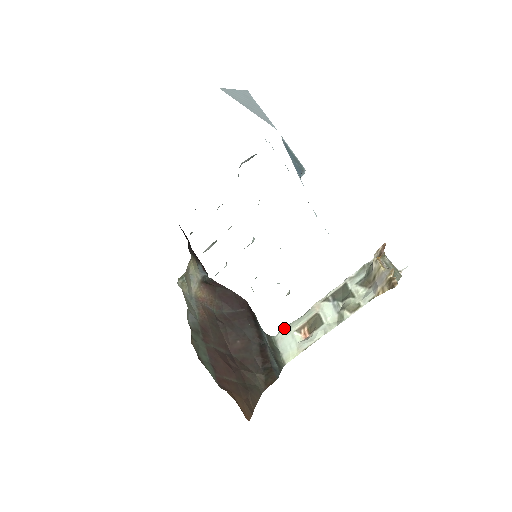
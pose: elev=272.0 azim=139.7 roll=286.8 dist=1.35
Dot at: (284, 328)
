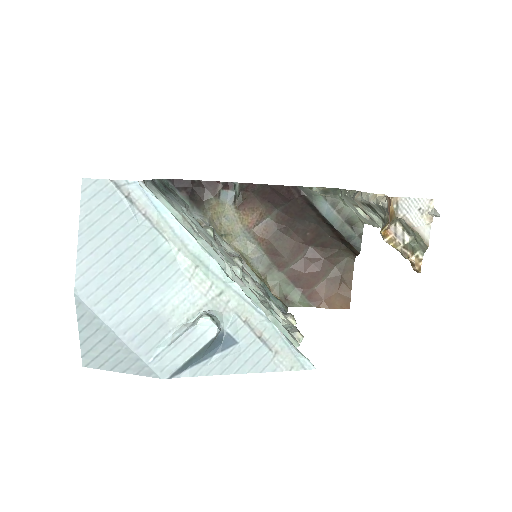
Dot at: (343, 196)
